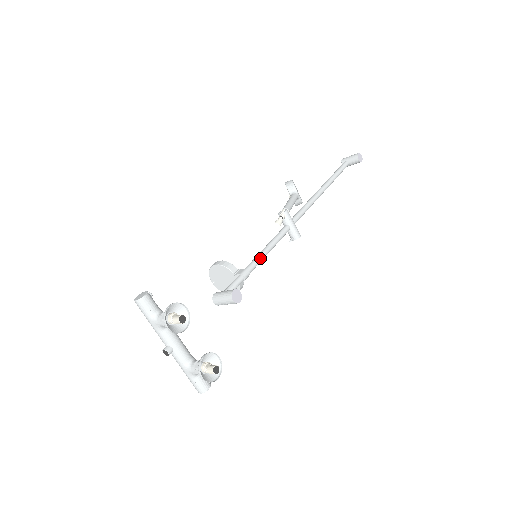
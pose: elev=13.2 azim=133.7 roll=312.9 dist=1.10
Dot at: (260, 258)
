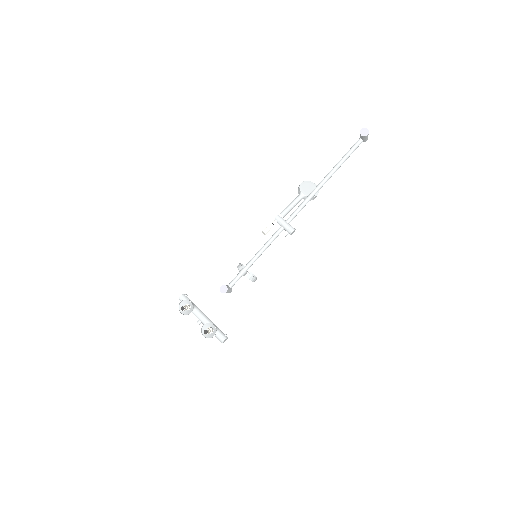
Dot at: (254, 258)
